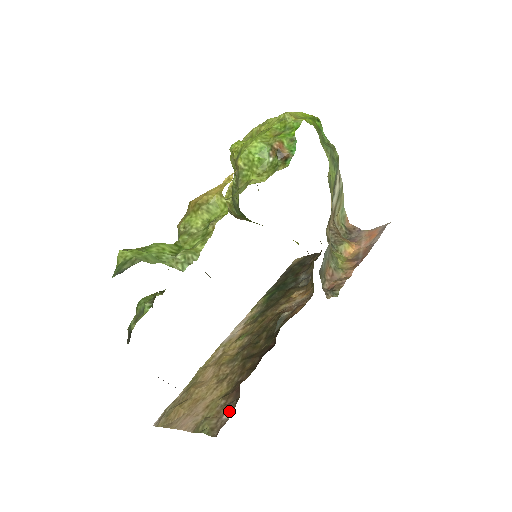
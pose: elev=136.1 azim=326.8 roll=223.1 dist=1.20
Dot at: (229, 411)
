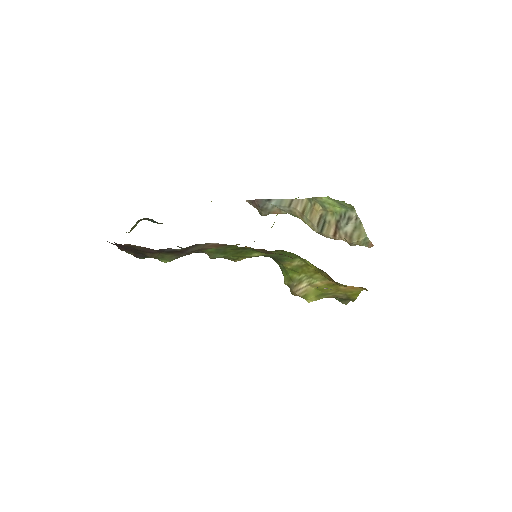
Dot at: occluded
